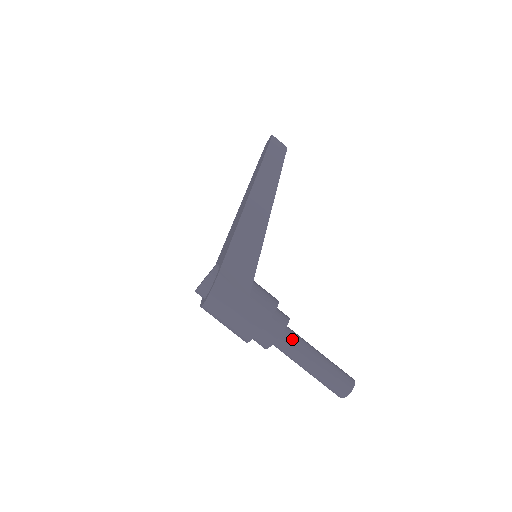
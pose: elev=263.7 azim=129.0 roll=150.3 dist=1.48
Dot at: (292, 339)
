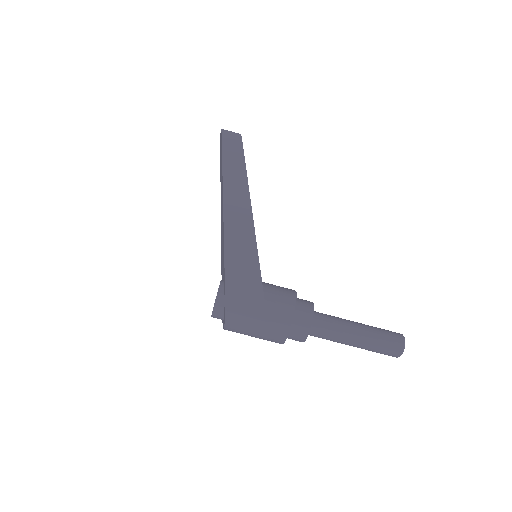
Dot at: (324, 322)
